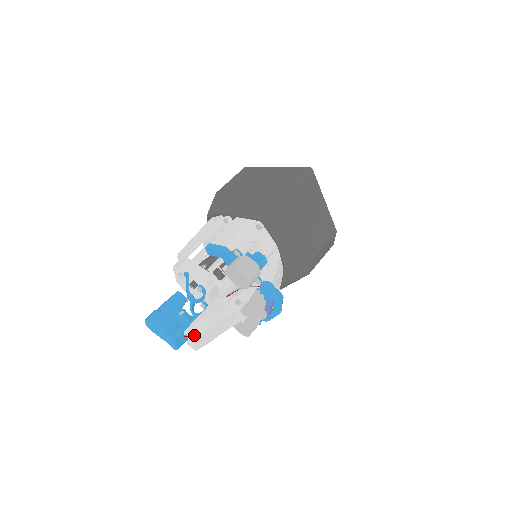
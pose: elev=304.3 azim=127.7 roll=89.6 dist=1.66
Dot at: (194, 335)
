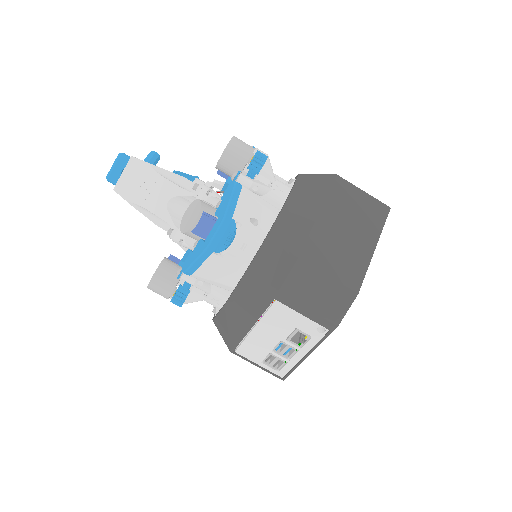
Dot at: (136, 158)
